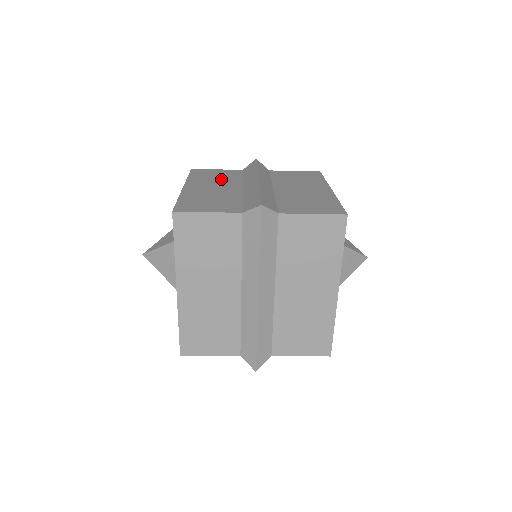
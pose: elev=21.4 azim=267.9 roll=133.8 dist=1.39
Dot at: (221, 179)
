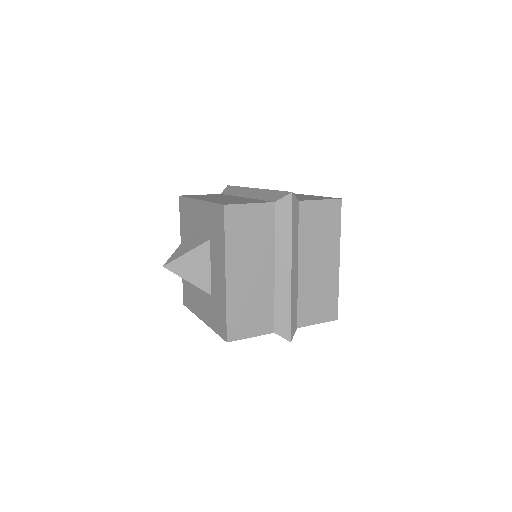
Dot at: (217, 196)
